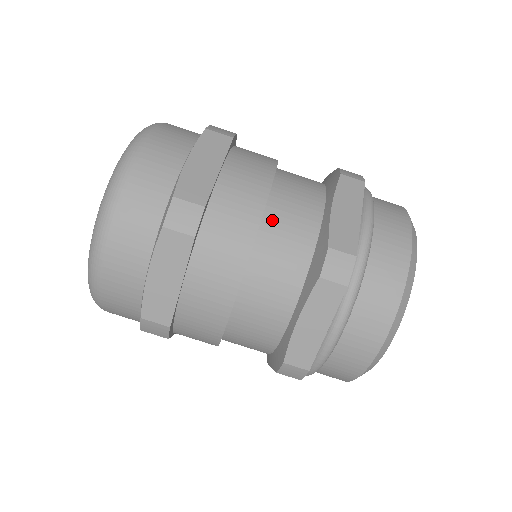
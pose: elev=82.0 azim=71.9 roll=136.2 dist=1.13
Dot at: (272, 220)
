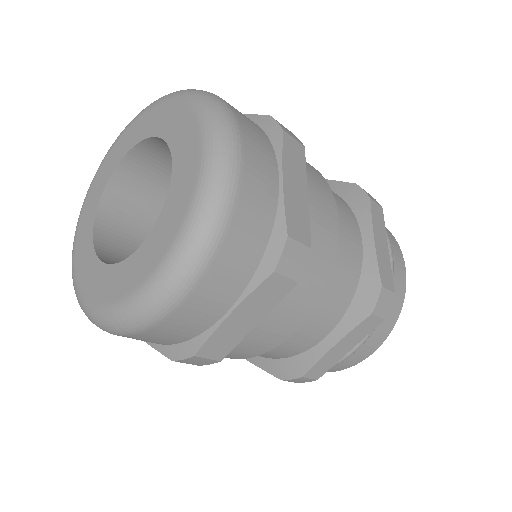
Dot at: occluded
